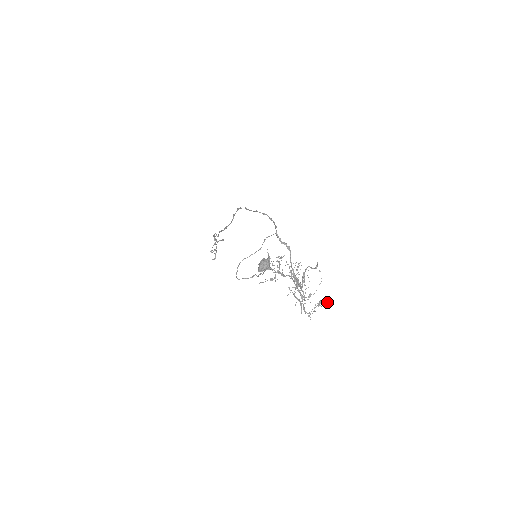
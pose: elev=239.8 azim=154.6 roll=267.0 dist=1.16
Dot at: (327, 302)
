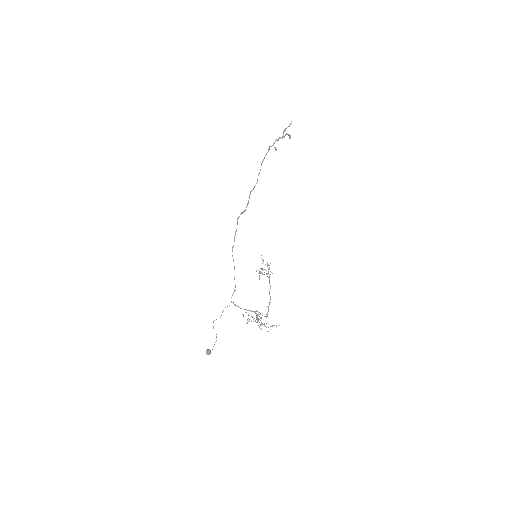
Dot at: occluded
